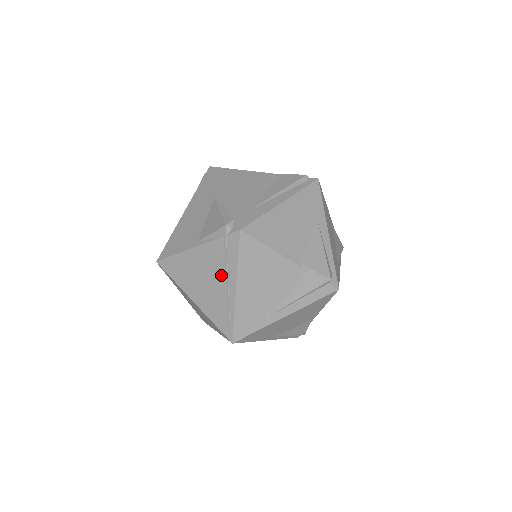
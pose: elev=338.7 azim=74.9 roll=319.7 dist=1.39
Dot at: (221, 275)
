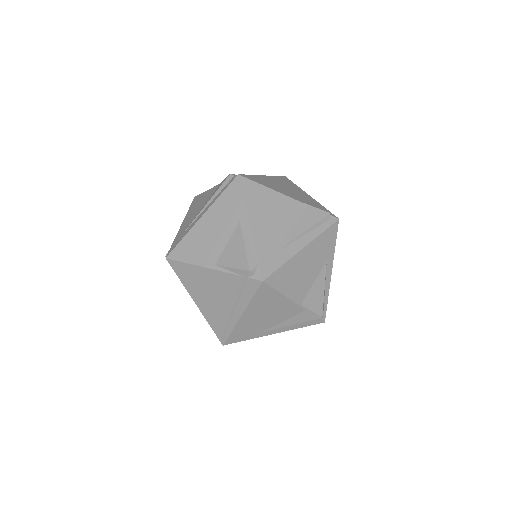
Dot at: (230, 300)
